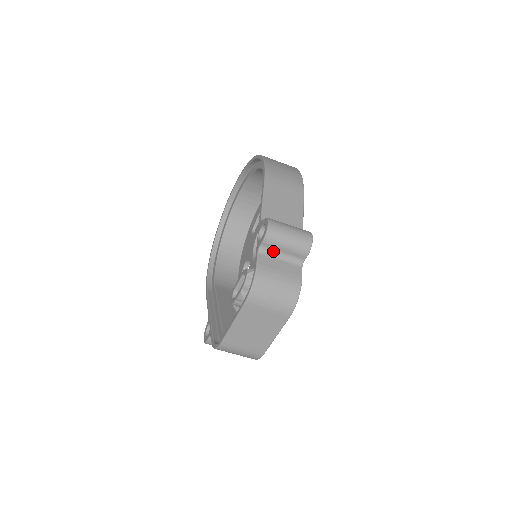
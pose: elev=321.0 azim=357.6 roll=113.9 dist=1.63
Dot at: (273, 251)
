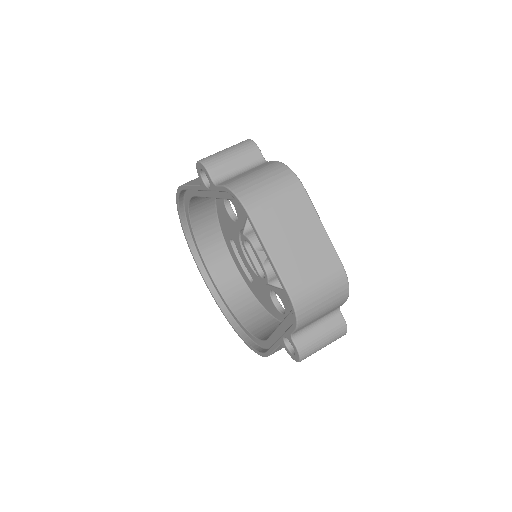
Dot at: (228, 174)
